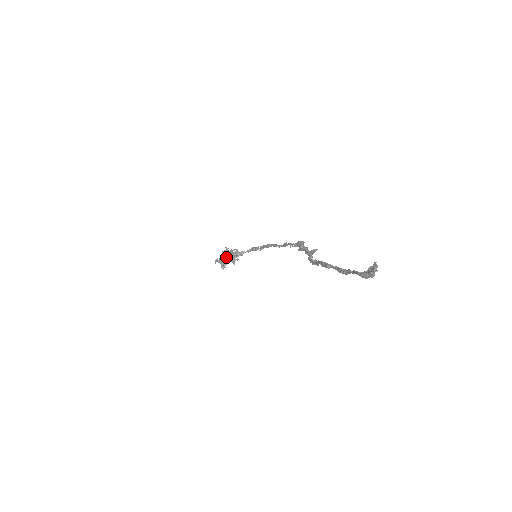
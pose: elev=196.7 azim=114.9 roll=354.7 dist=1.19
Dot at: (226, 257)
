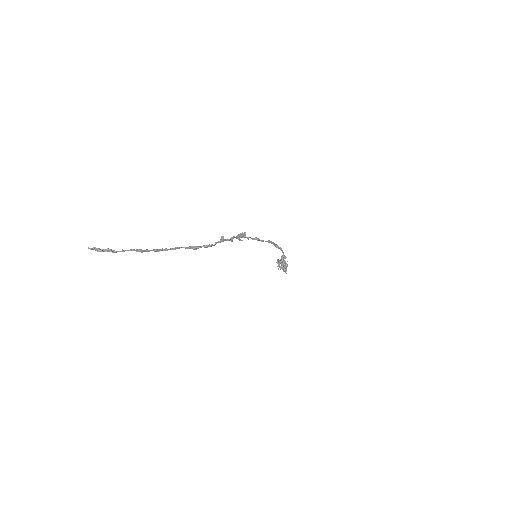
Dot at: occluded
